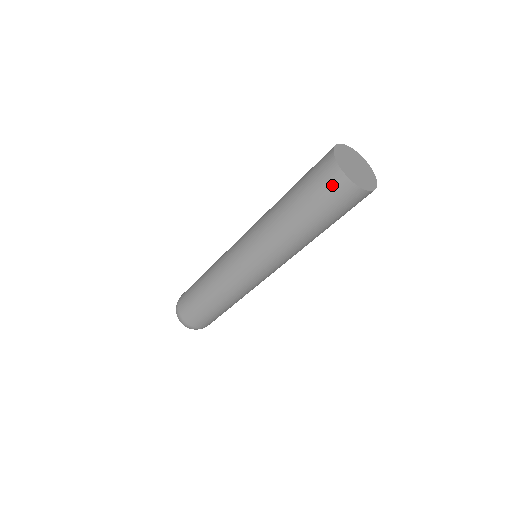
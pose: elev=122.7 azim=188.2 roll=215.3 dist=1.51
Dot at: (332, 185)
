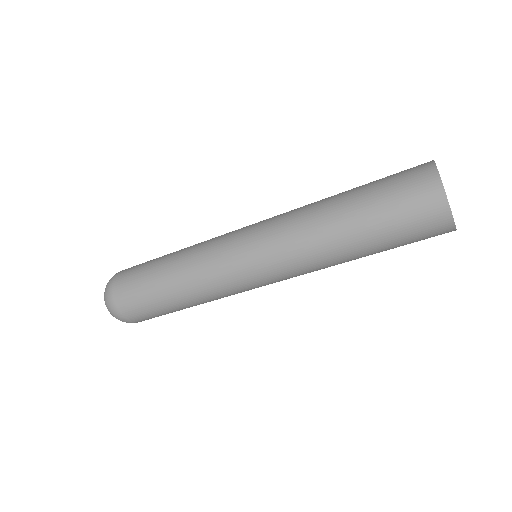
Dot at: (417, 186)
